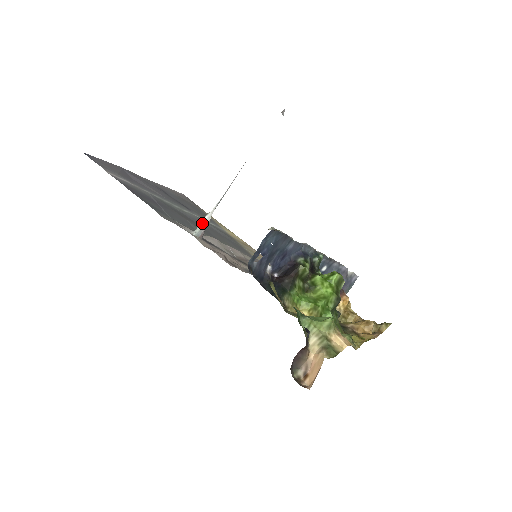
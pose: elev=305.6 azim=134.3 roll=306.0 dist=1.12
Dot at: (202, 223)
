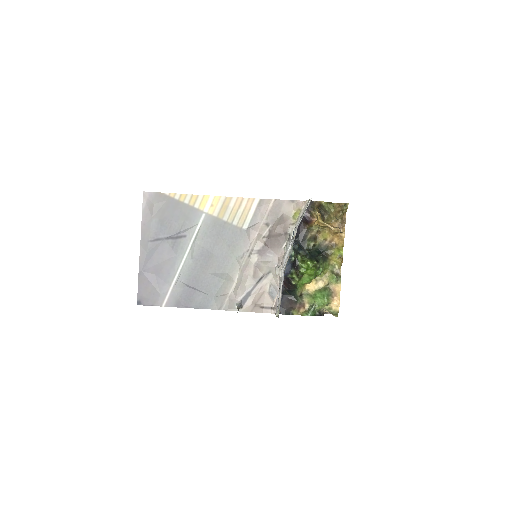
Dot at: occluded
